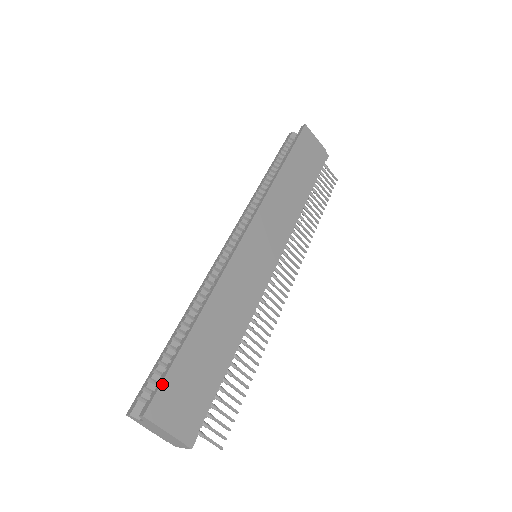
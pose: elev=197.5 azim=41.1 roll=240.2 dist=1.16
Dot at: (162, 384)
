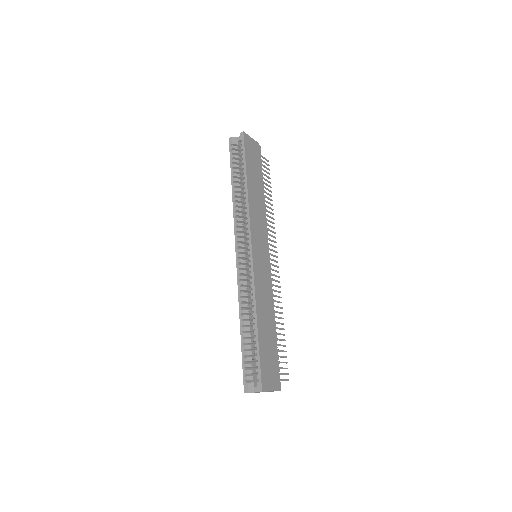
Dot at: (261, 370)
